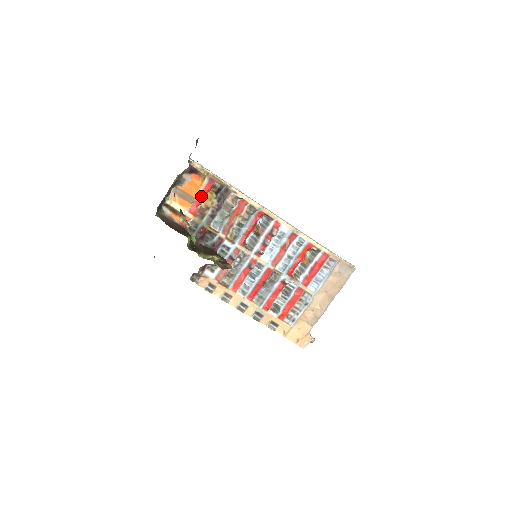
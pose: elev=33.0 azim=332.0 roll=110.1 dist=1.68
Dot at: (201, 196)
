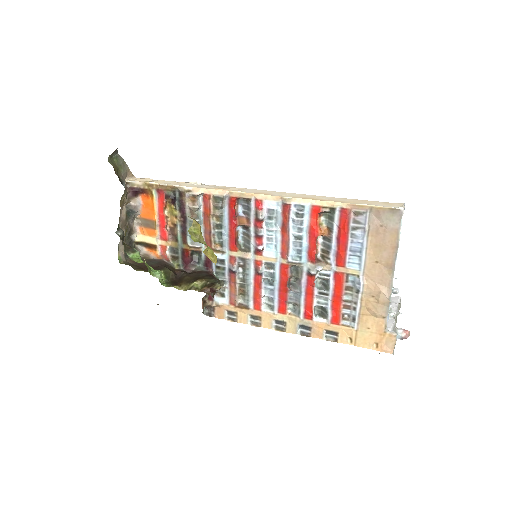
Dot at: (161, 215)
